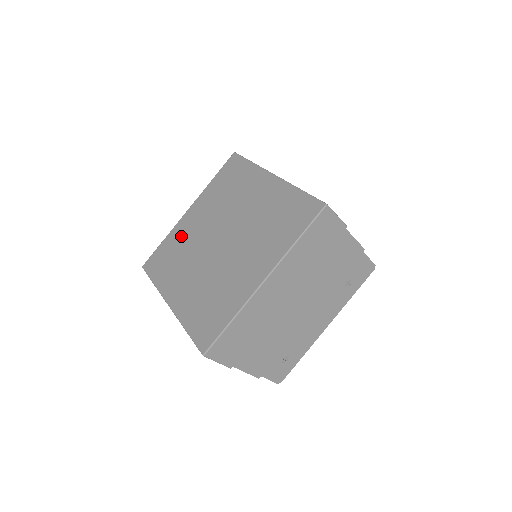
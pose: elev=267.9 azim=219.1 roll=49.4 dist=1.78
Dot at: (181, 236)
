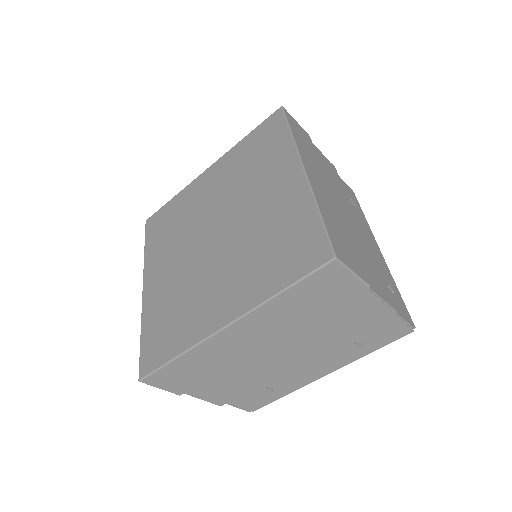
Dot at: (161, 299)
